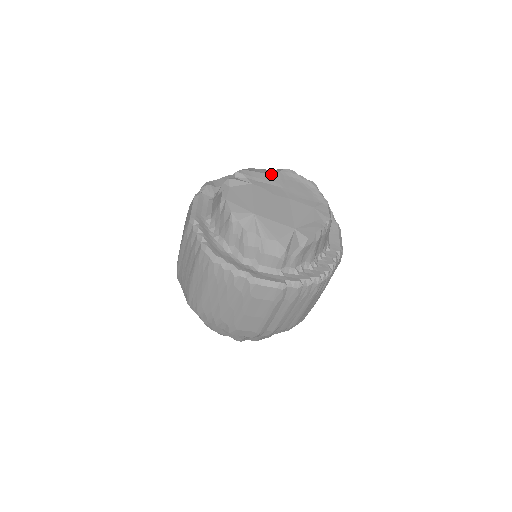
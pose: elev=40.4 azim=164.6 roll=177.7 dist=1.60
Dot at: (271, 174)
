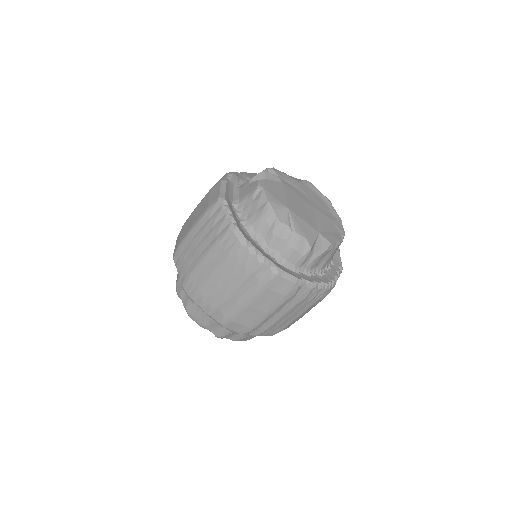
Dot at: (296, 180)
